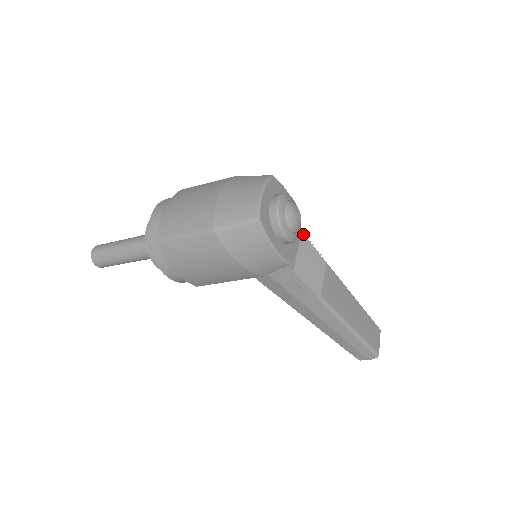
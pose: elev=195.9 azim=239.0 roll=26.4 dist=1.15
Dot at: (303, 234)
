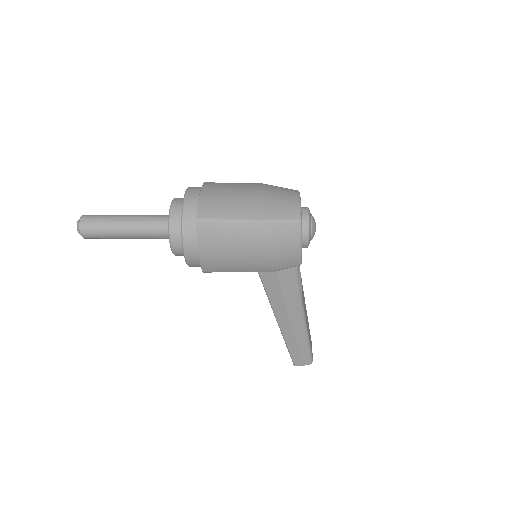
Dot at: occluded
